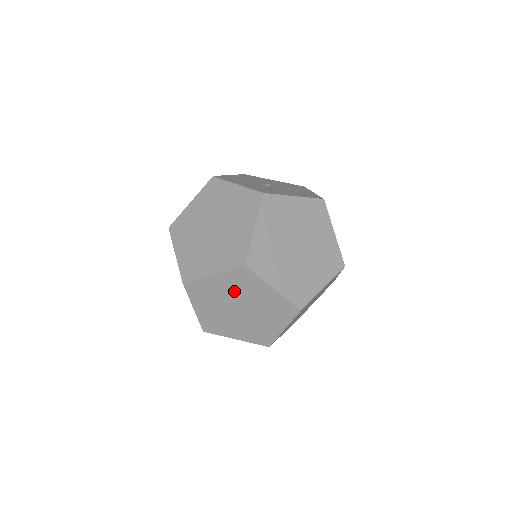
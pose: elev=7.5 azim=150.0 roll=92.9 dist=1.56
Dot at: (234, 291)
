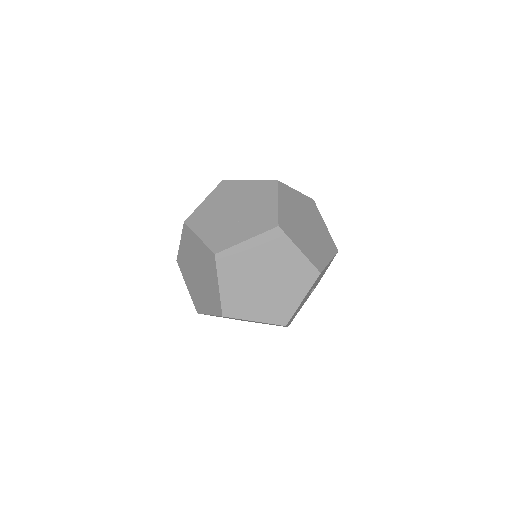
Dot at: (241, 276)
